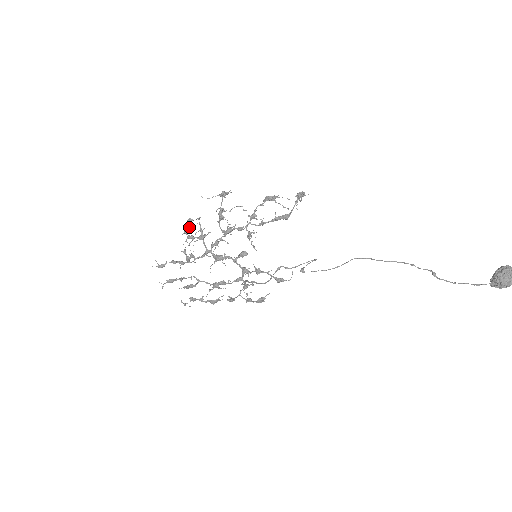
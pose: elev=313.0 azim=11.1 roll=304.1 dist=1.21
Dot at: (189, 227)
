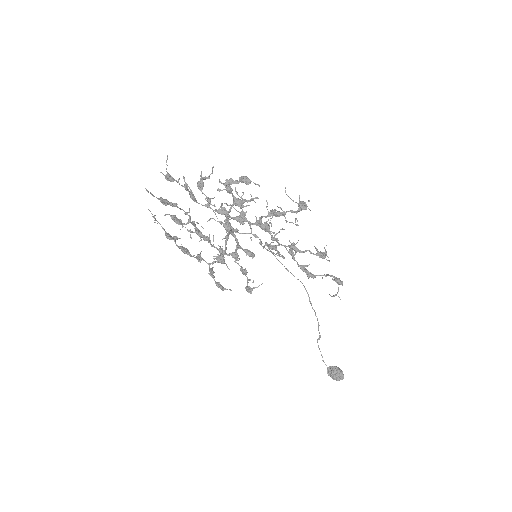
Dot at: (239, 182)
